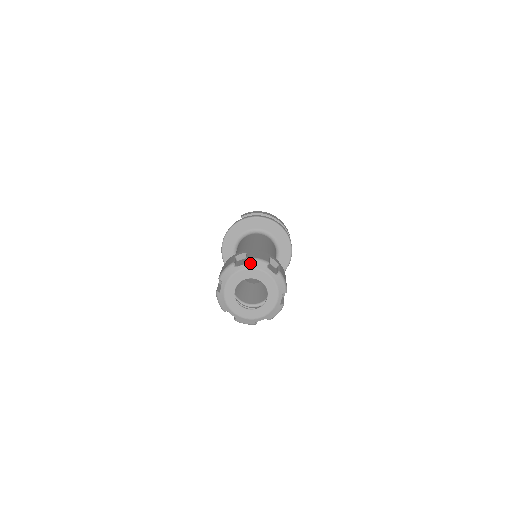
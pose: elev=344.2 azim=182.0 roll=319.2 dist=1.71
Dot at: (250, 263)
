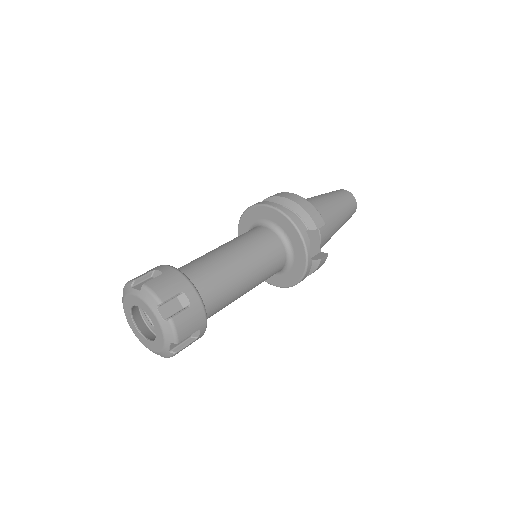
Dot at: (124, 292)
